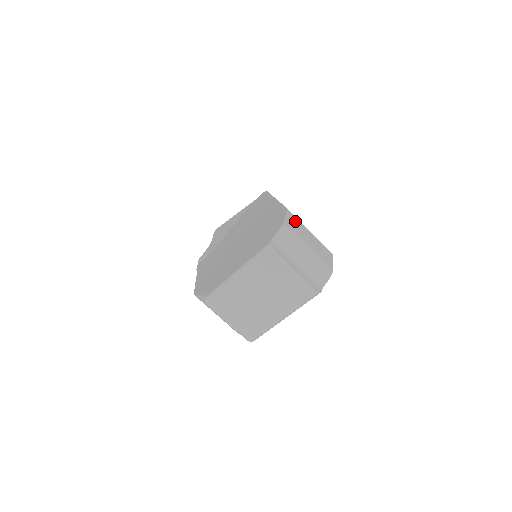
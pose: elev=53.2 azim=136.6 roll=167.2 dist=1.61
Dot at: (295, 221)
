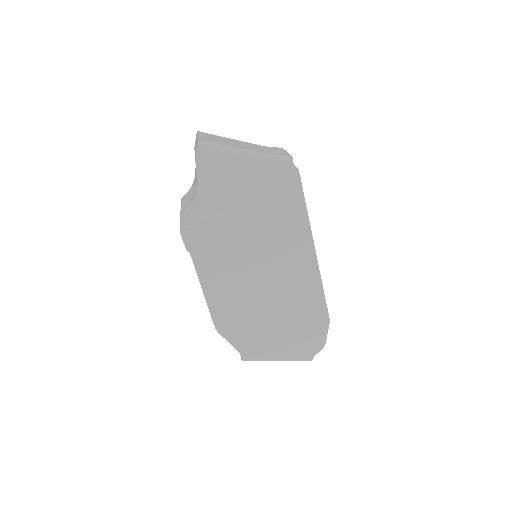
Dot at: occluded
